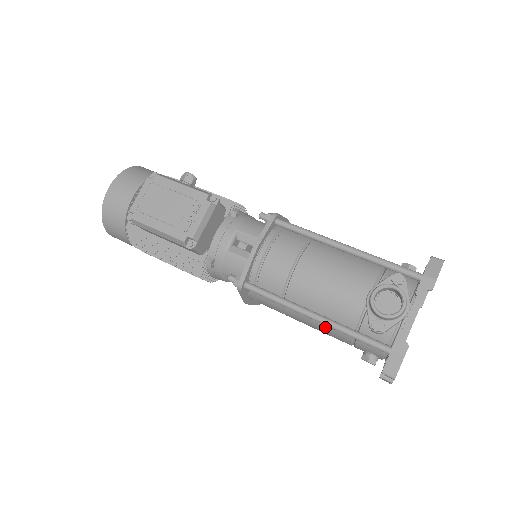
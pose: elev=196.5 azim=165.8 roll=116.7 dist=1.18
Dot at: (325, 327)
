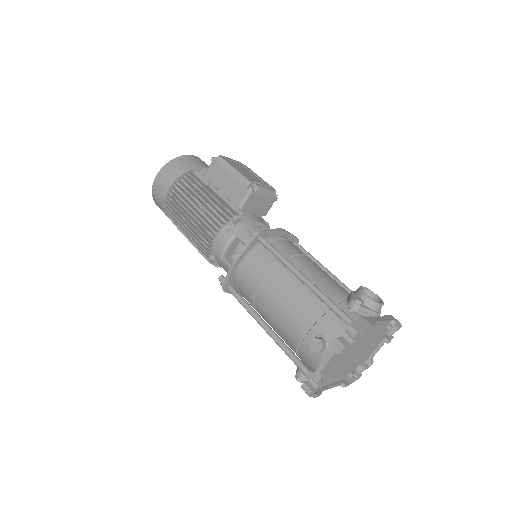
Dot at: (300, 298)
